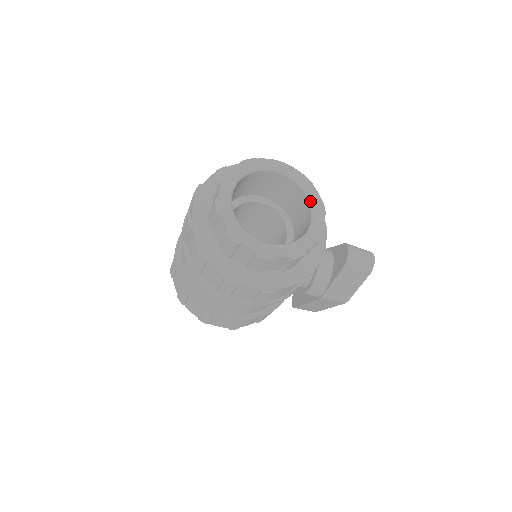
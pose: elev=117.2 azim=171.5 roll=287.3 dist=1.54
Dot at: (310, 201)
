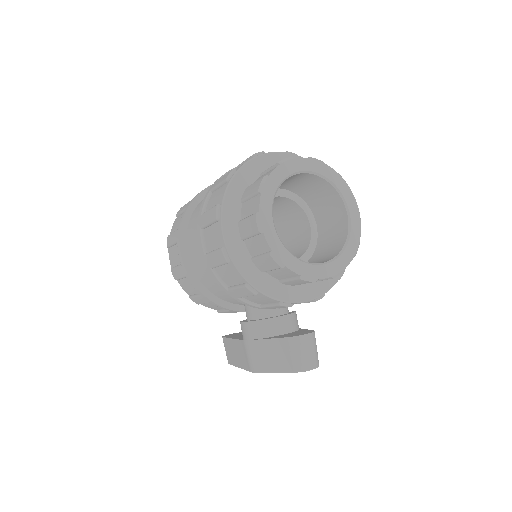
Dot at: (337, 256)
